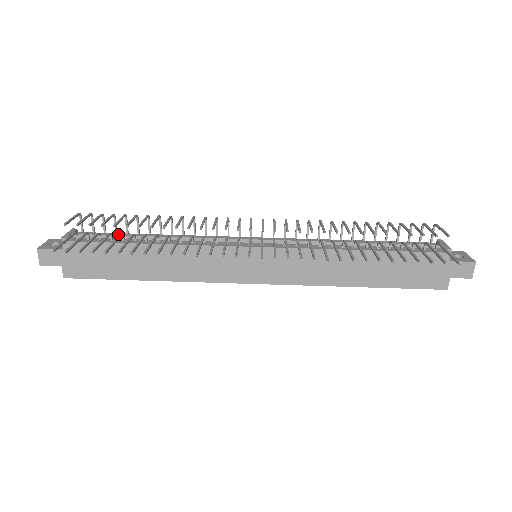
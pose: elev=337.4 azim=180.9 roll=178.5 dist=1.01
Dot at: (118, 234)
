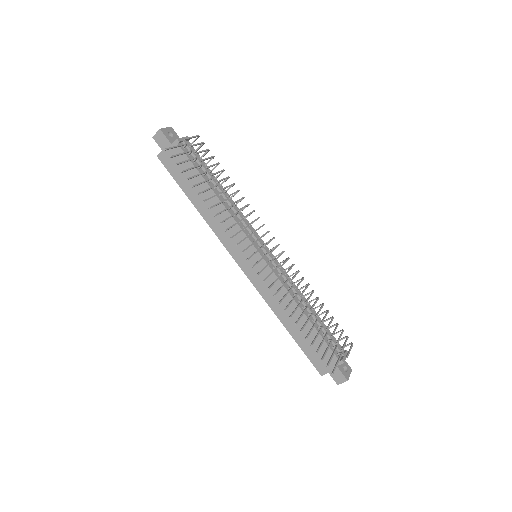
Dot at: (205, 168)
